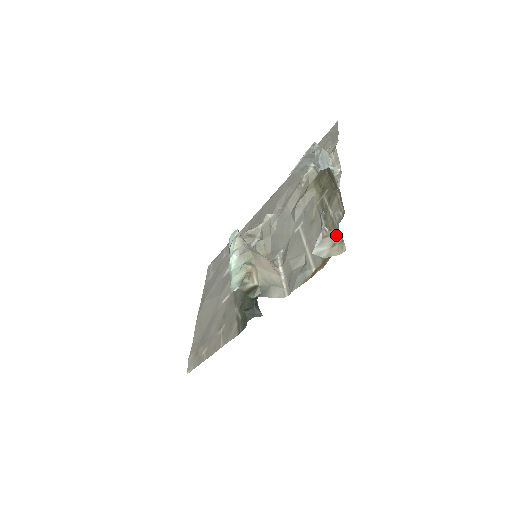
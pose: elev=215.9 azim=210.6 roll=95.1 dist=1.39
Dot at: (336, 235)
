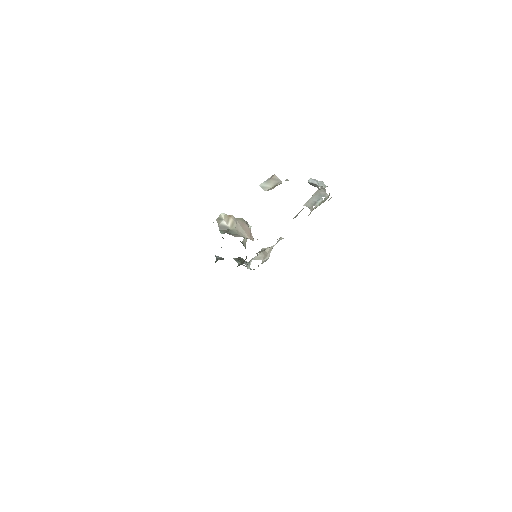
Dot at: (280, 181)
